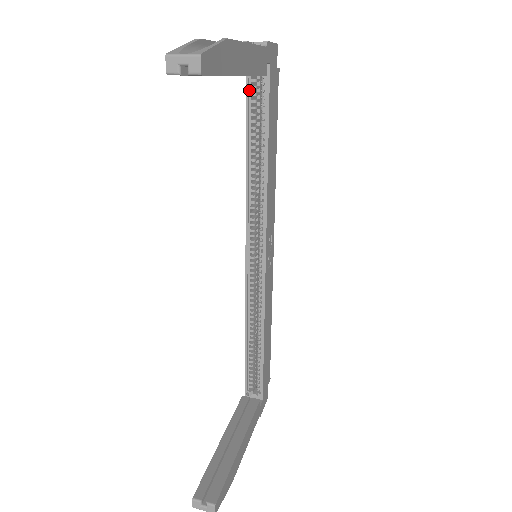
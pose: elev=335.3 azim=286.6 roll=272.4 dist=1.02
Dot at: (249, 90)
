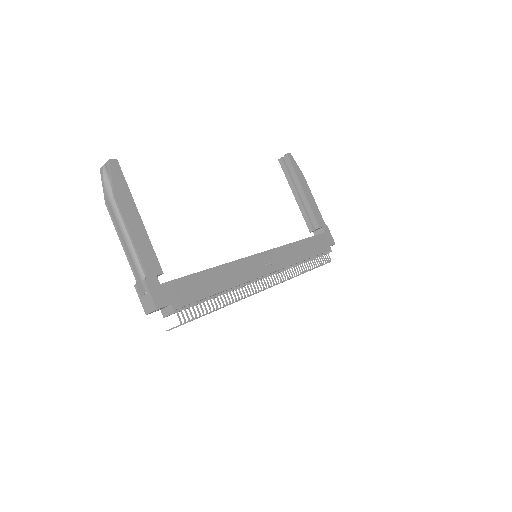
Dot at: occluded
